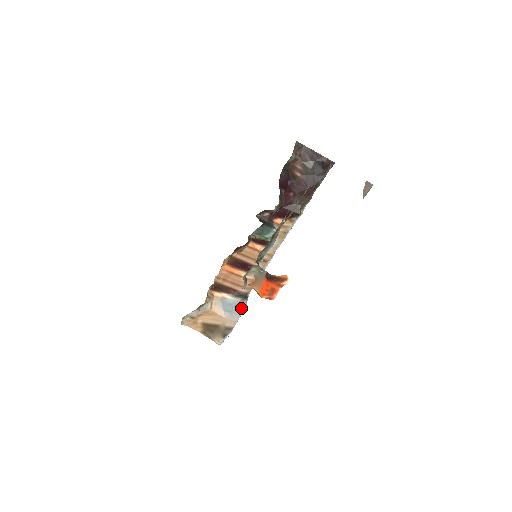
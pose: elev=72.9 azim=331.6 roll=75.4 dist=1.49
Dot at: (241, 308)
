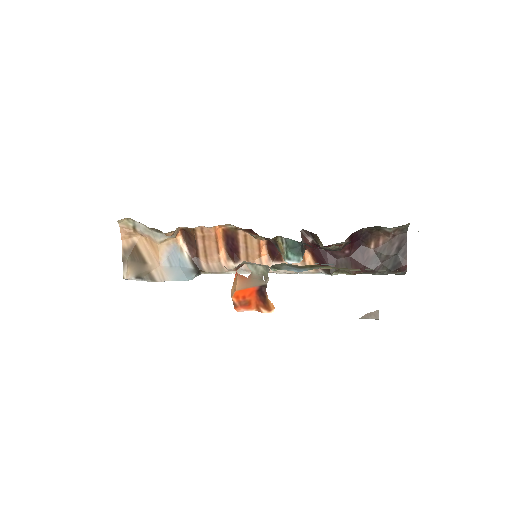
Dot at: (184, 275)
